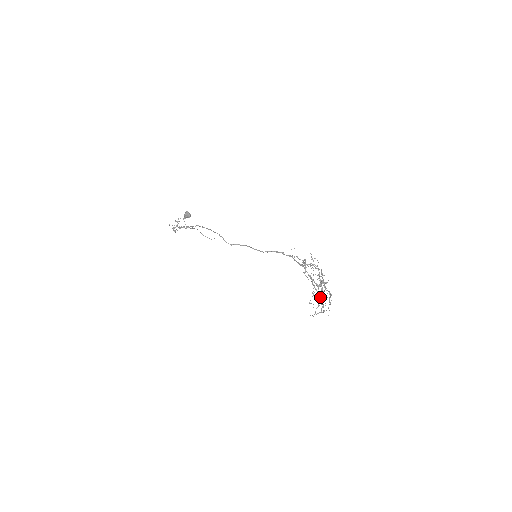
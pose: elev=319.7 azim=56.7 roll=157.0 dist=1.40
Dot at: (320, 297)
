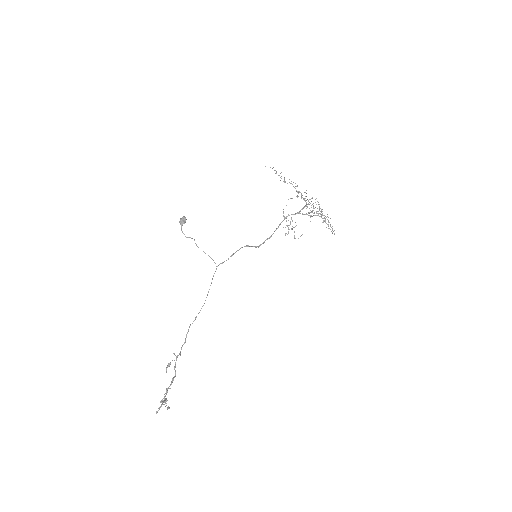
Dot at: occluded
